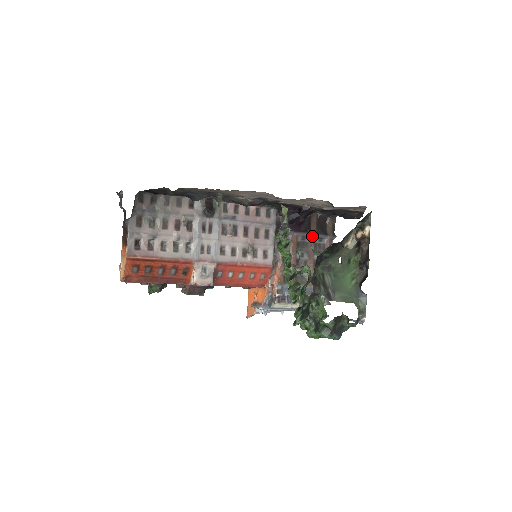
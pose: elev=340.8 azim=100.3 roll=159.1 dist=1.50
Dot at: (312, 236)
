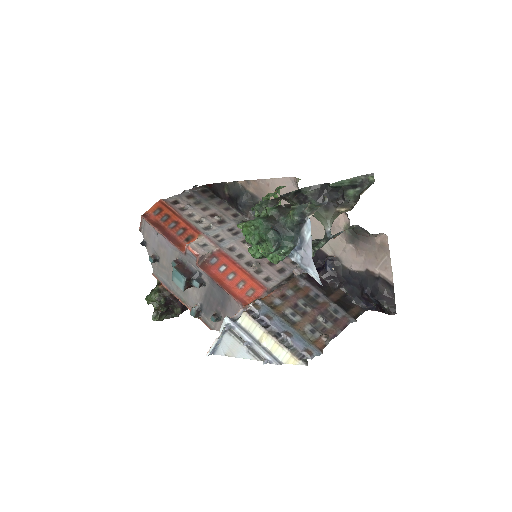
Dot at: (327, 301)
